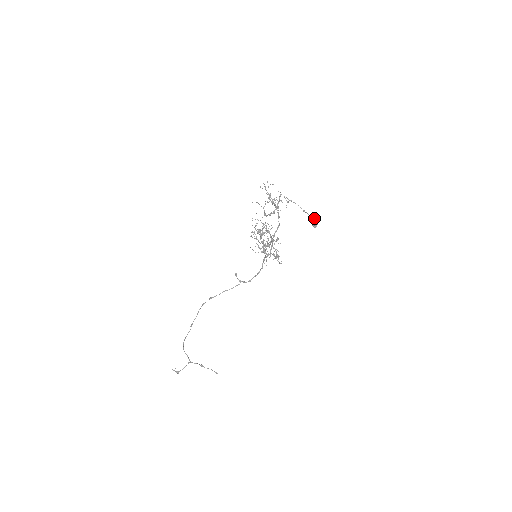
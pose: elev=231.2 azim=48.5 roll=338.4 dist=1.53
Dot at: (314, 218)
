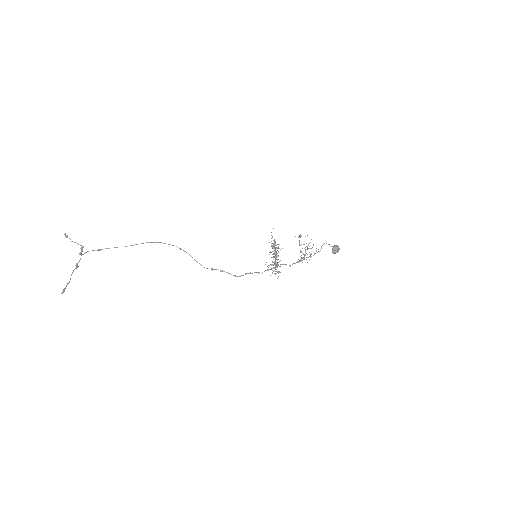
Dot at: (338, 246)
